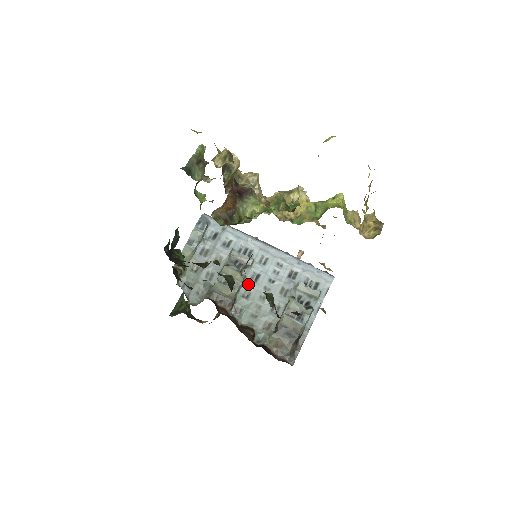
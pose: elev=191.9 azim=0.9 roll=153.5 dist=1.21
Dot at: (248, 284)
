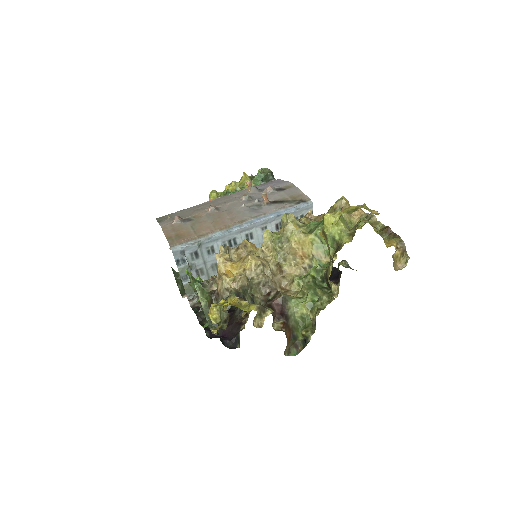
Dot at: occluded
